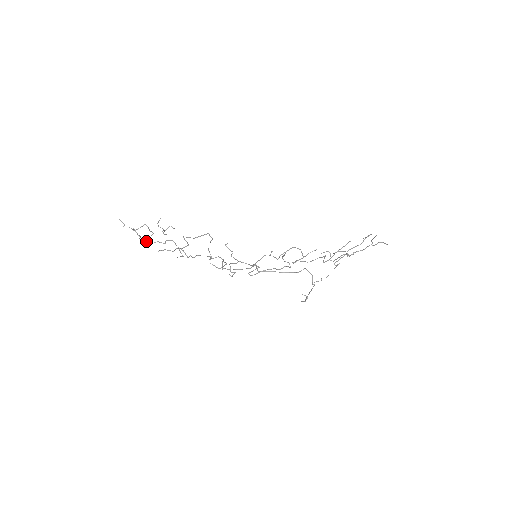
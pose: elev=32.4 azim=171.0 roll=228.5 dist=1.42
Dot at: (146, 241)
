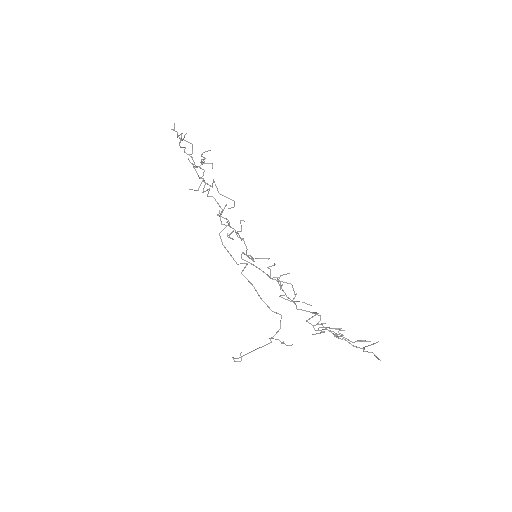
Dot at: occluded
